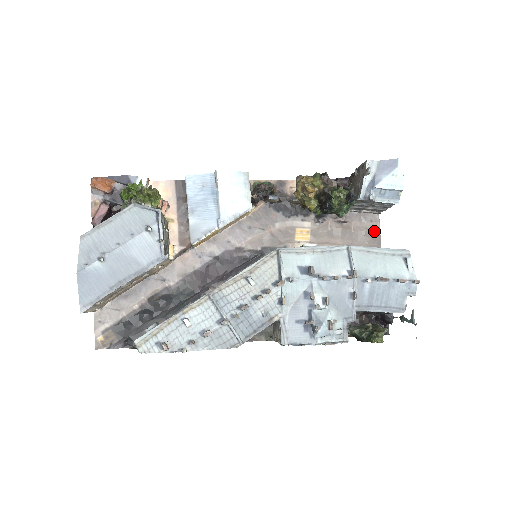
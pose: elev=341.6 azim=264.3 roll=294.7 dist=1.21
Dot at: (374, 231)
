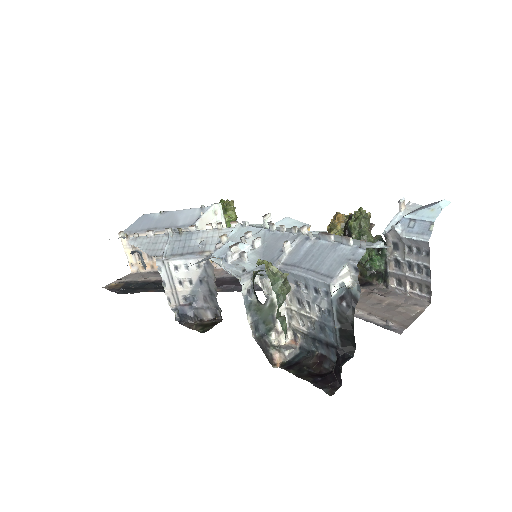
Dot at: (412, 313)
